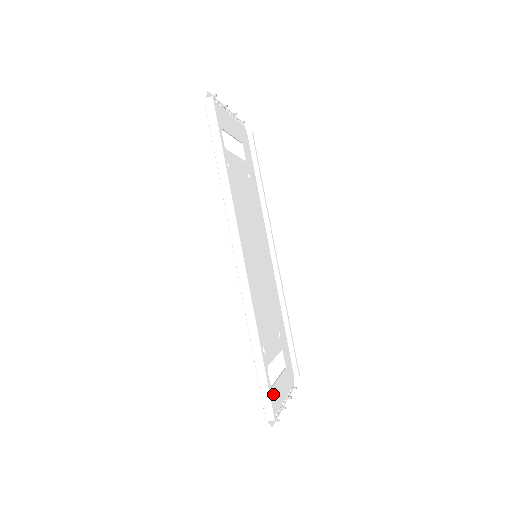
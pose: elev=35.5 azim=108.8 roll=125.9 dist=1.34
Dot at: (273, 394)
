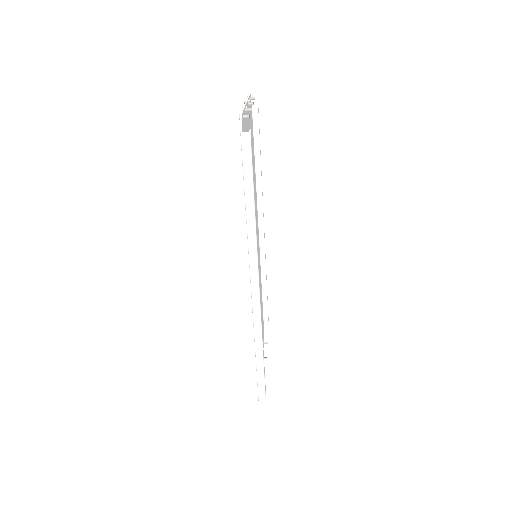
Dot at: occluded
